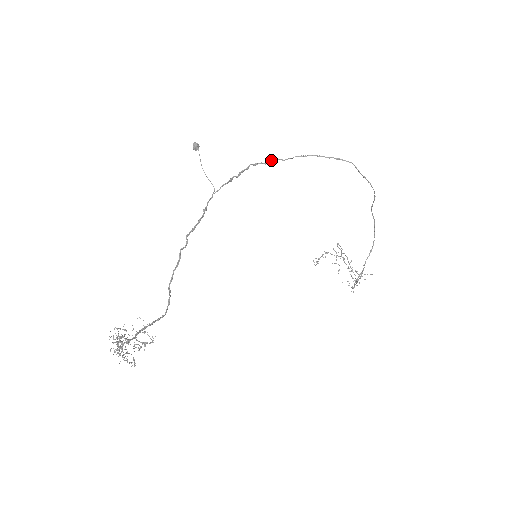
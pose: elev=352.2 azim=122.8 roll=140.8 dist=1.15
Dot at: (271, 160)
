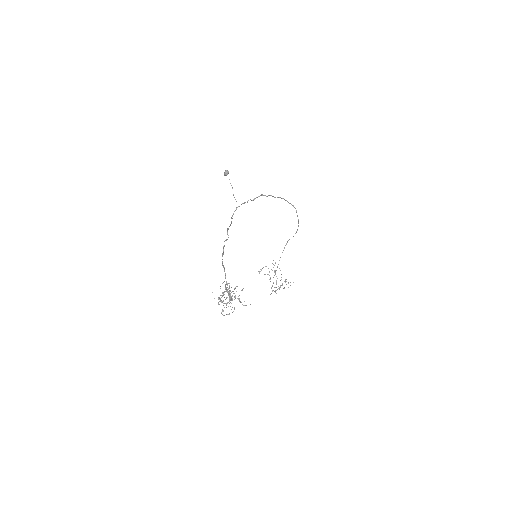
Dot at: (270, 195)
